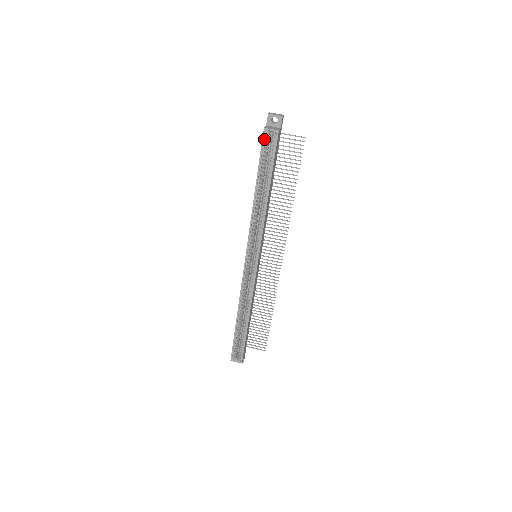
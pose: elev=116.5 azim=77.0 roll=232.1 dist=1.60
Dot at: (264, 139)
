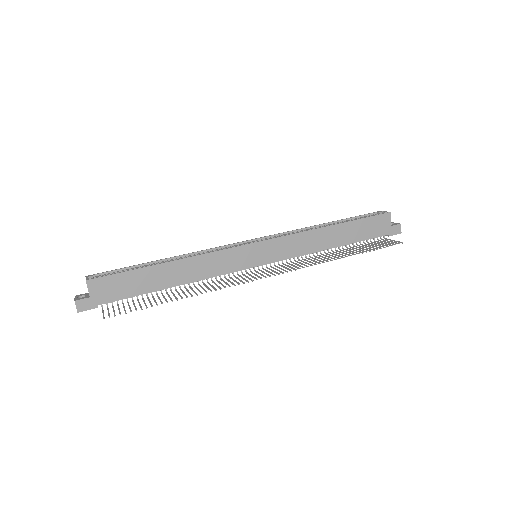
Dot at: occluded
